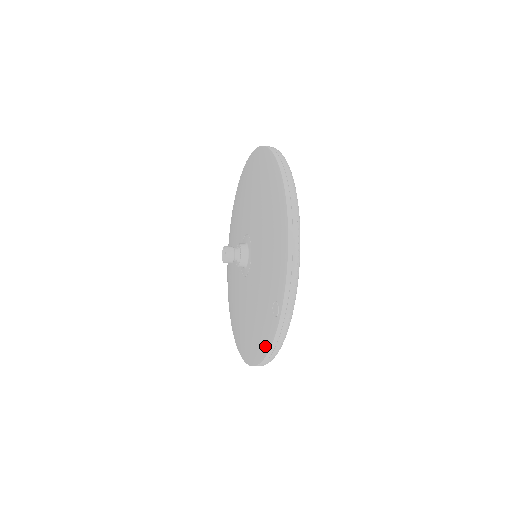
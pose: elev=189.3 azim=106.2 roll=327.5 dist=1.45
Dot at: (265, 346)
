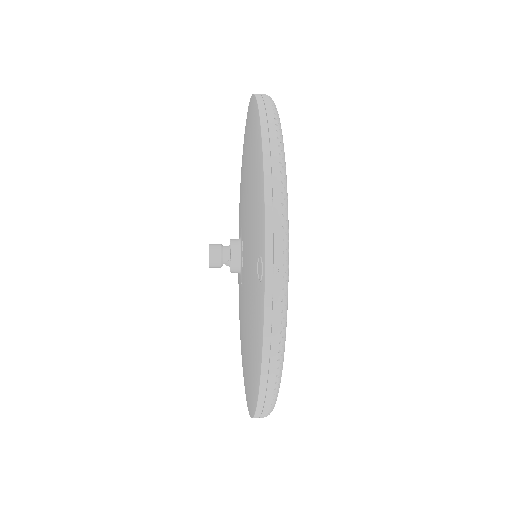
Dot at: (258, 350)
